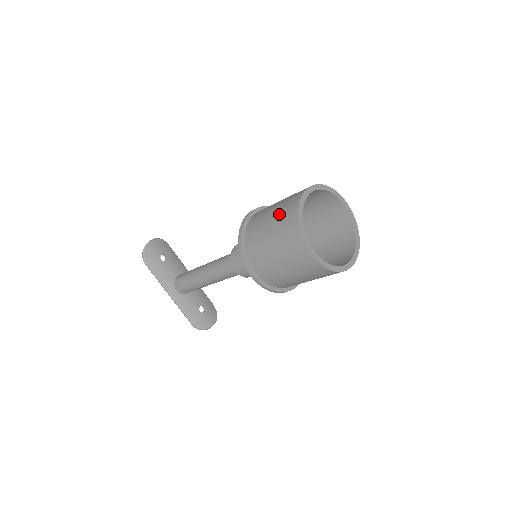
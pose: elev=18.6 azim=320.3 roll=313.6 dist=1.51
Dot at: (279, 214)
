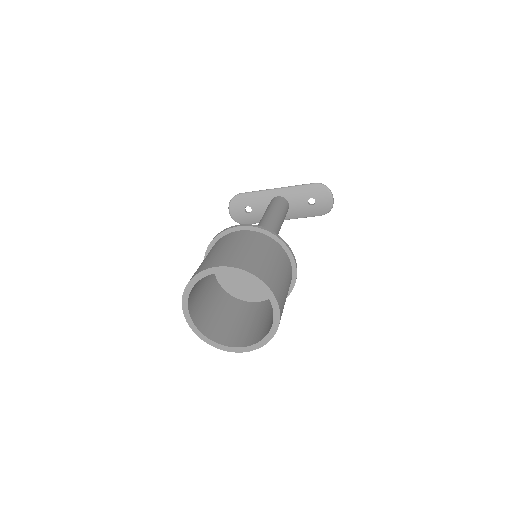
Dot at: occluded
